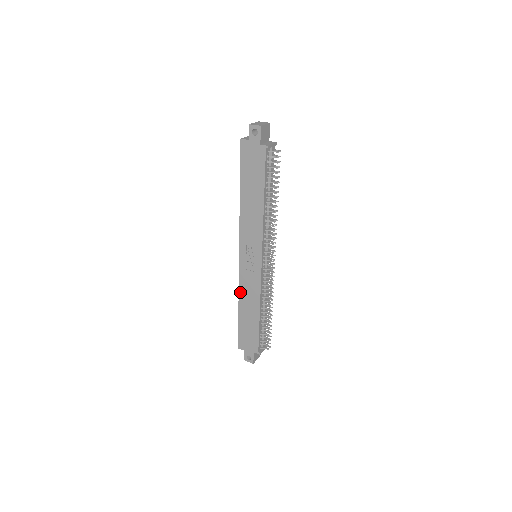
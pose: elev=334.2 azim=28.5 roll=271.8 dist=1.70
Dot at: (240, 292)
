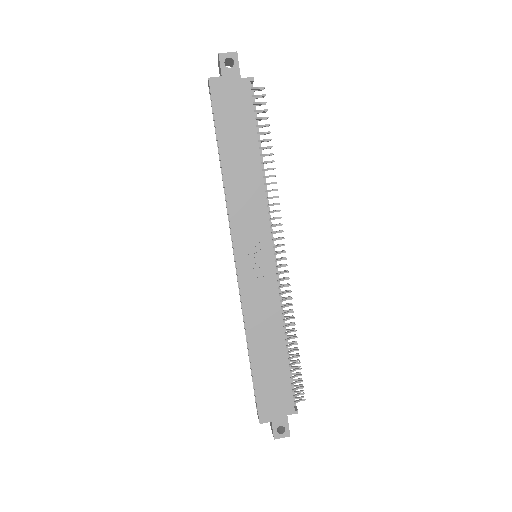
Dot at: (247, 322)
